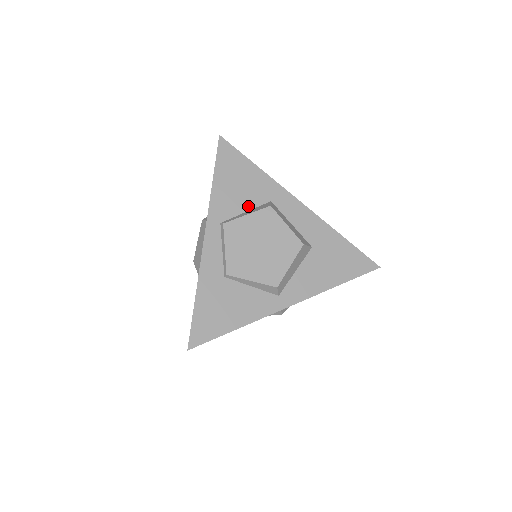
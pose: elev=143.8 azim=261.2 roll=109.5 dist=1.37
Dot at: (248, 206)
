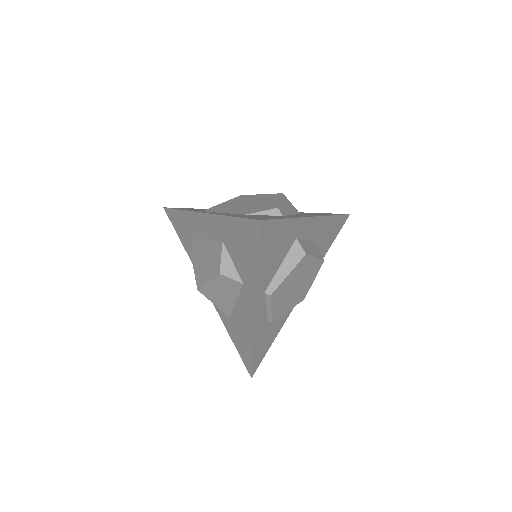
Dot at: (282, 259)
